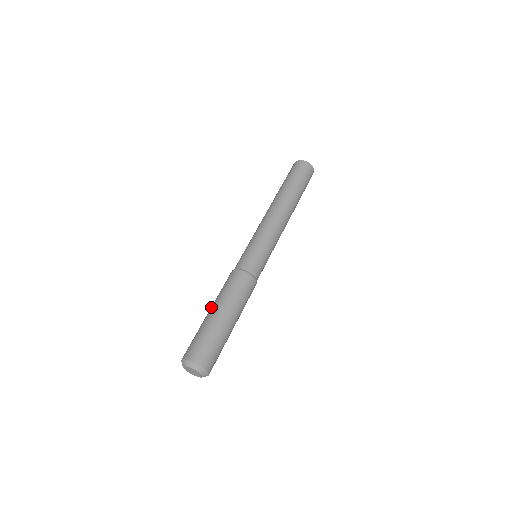
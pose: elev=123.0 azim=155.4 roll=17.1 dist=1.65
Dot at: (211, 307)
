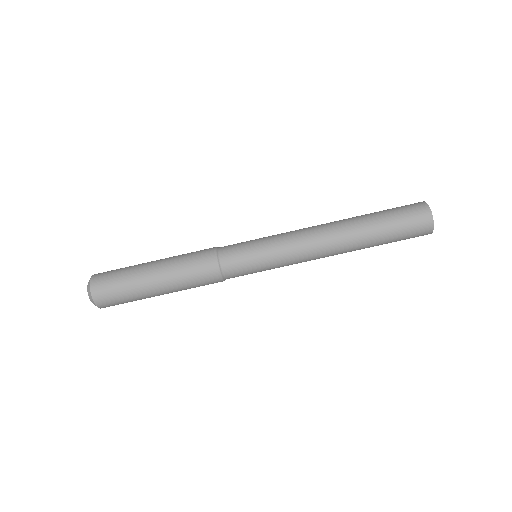
Dot at: (159, 267)
